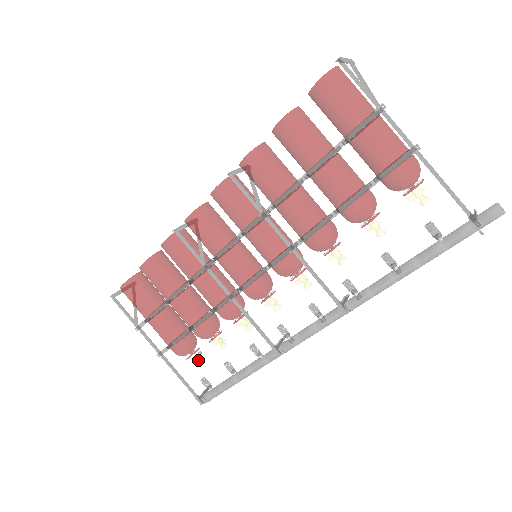
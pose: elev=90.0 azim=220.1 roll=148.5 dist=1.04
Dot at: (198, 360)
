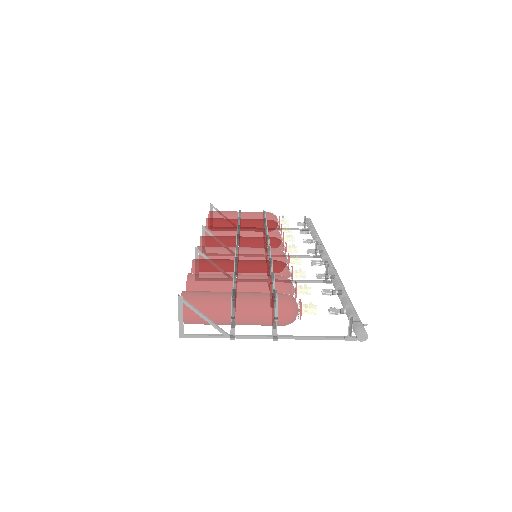
Dot at: (285, 224)
